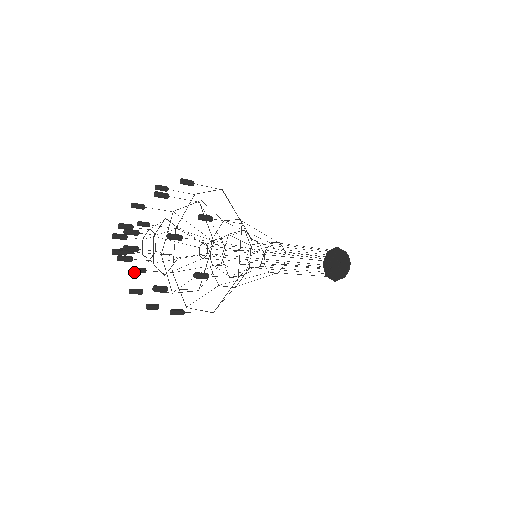
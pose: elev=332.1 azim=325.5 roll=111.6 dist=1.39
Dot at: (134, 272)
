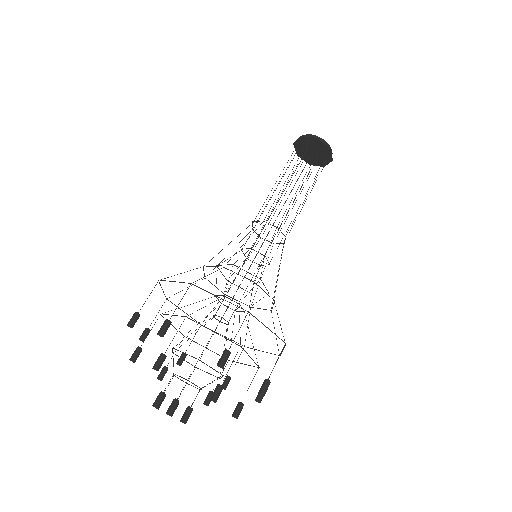
Dot at: occluded
